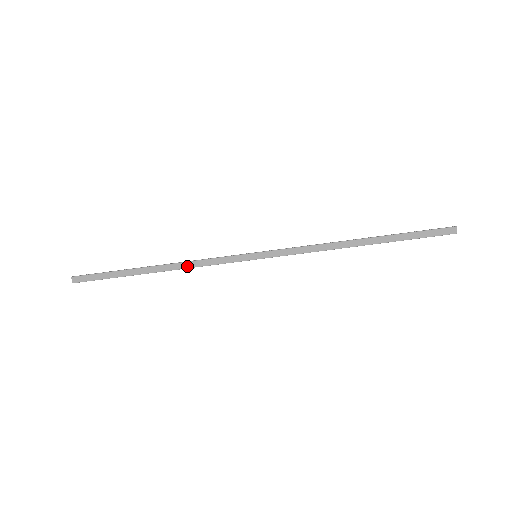
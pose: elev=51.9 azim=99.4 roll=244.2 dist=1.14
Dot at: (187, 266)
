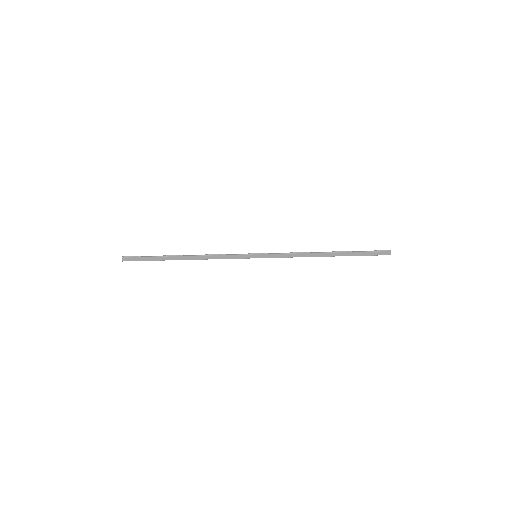
Dot at: (207, 258)
